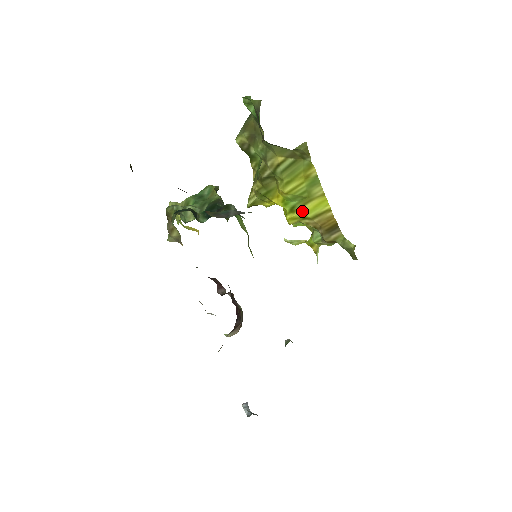
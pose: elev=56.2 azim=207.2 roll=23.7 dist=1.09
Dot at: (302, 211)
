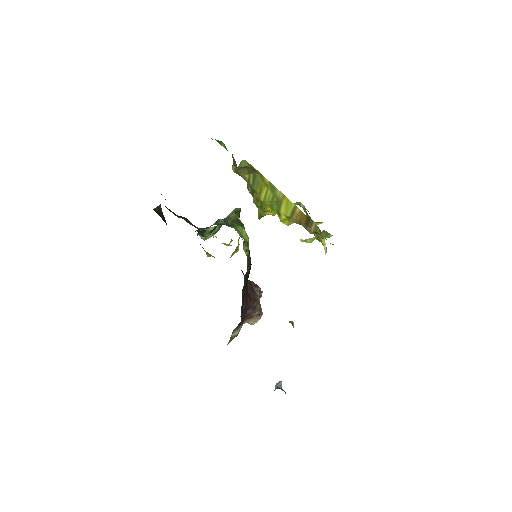
Dot at: (282, 213)
